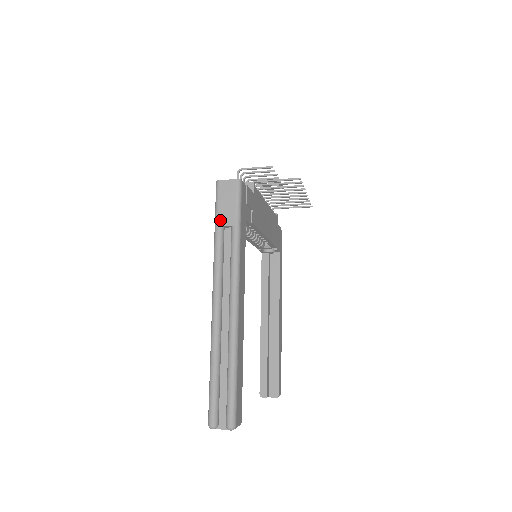
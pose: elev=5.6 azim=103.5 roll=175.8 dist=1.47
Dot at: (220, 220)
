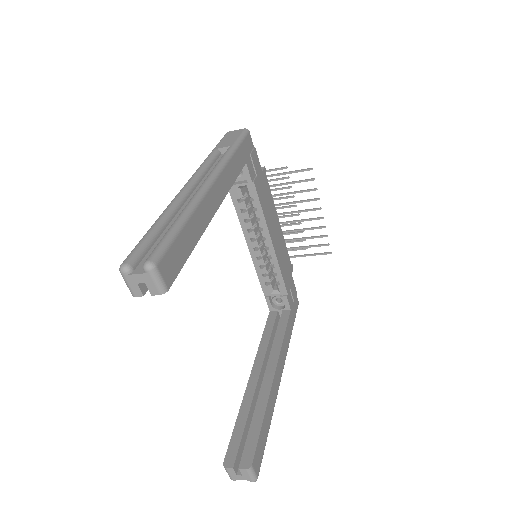
Dot at: (218, 146)
